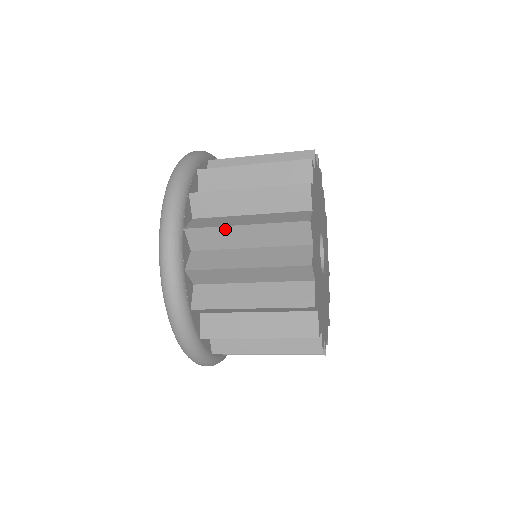
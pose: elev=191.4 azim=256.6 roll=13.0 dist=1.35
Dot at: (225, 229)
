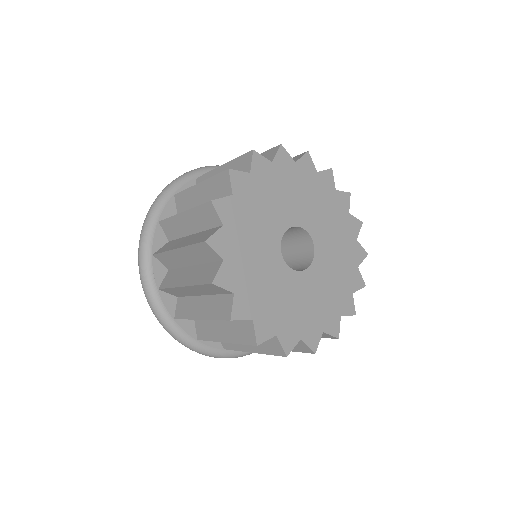
Dot at: (170, 253)
